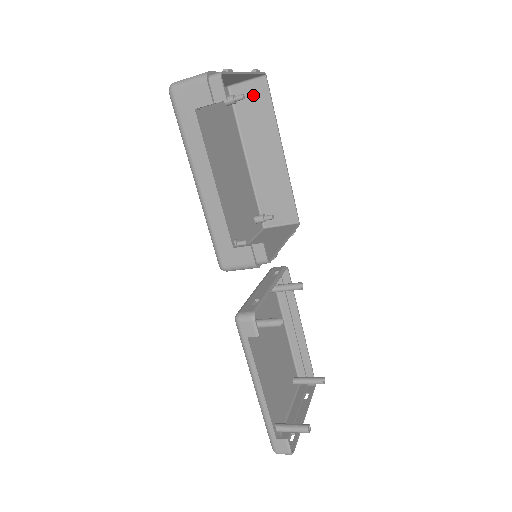
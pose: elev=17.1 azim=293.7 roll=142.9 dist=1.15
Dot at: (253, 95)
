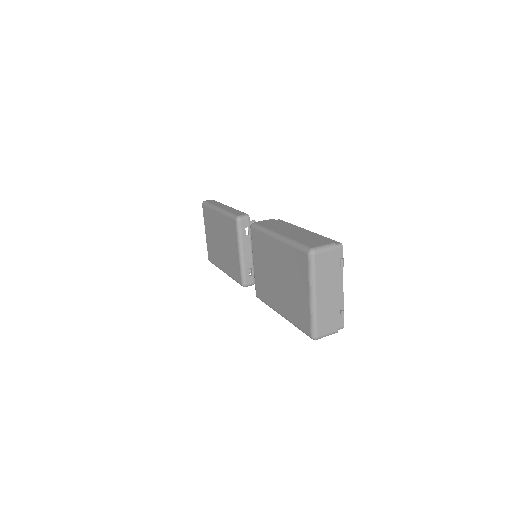
Dot at: occluded
